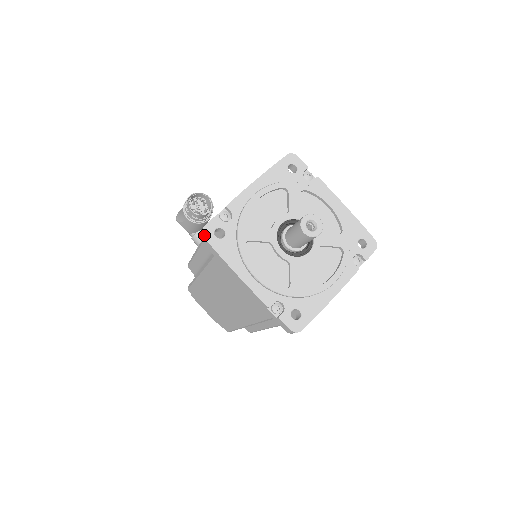
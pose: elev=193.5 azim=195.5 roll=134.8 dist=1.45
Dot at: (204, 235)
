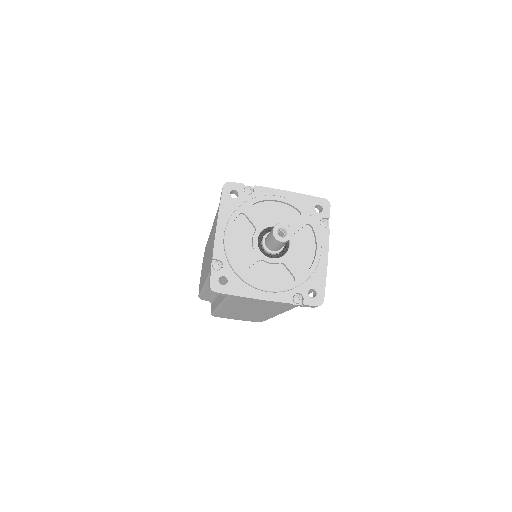
Dot at: (225, 185)
